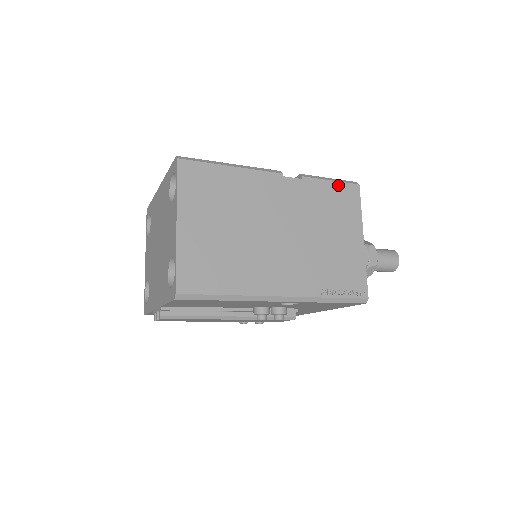
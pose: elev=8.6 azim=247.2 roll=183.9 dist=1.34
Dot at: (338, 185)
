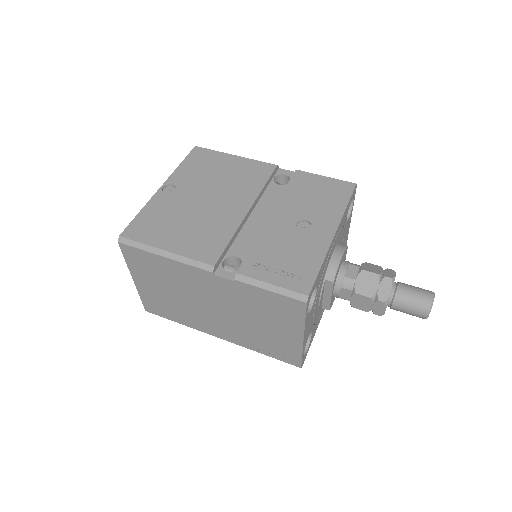
Dot at: (277, 296)
